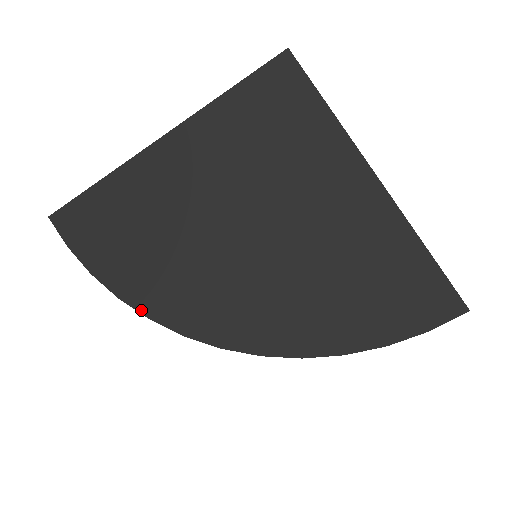
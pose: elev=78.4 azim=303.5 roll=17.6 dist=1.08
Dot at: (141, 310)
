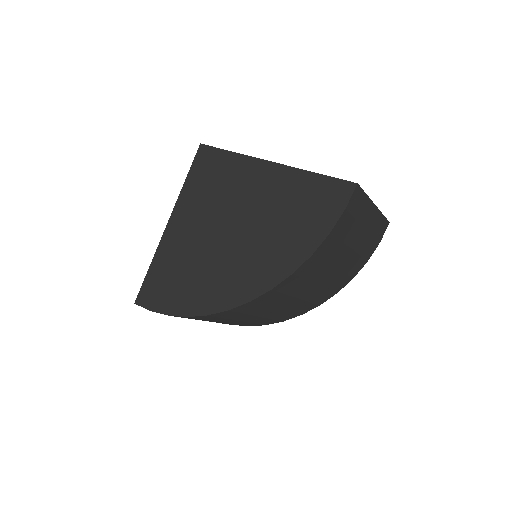
Dot at: (200, 314)
